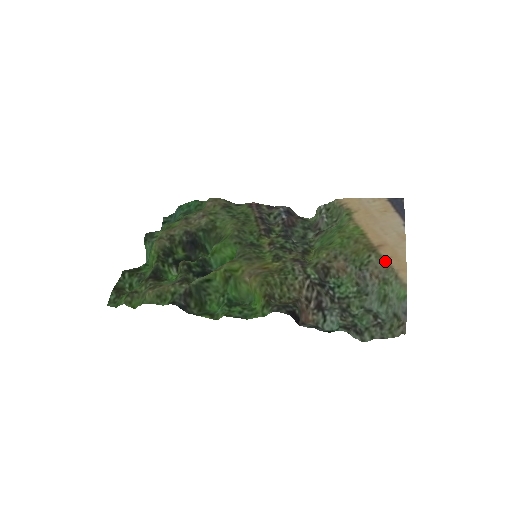
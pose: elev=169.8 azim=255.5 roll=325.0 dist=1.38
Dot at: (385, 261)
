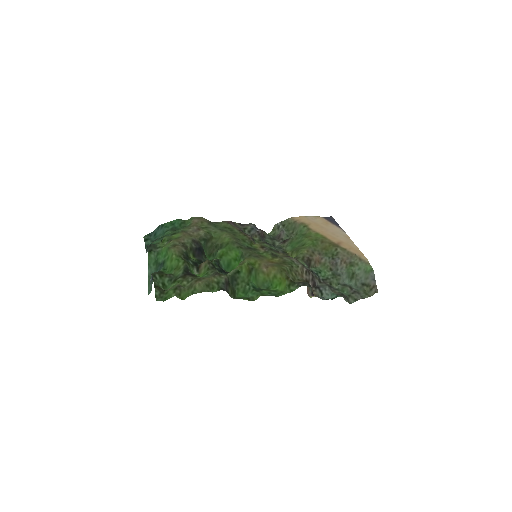
Dot at: (348, 251)
